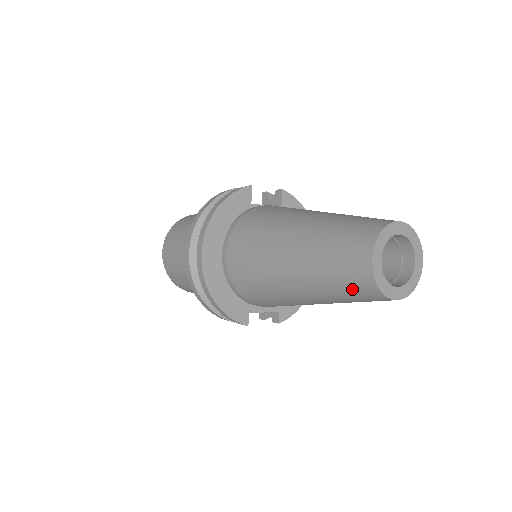
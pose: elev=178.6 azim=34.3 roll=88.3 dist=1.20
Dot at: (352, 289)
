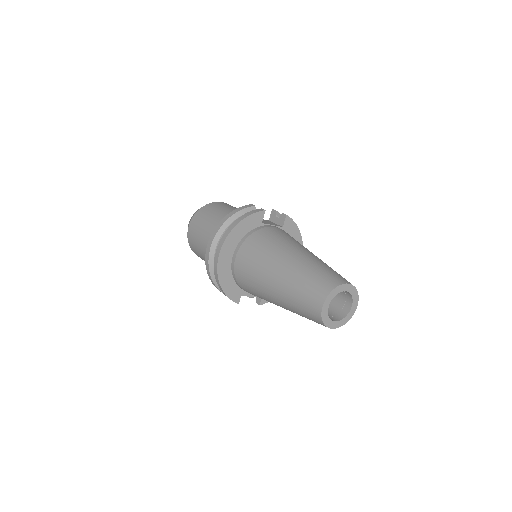
Dot at: (308, 315)
